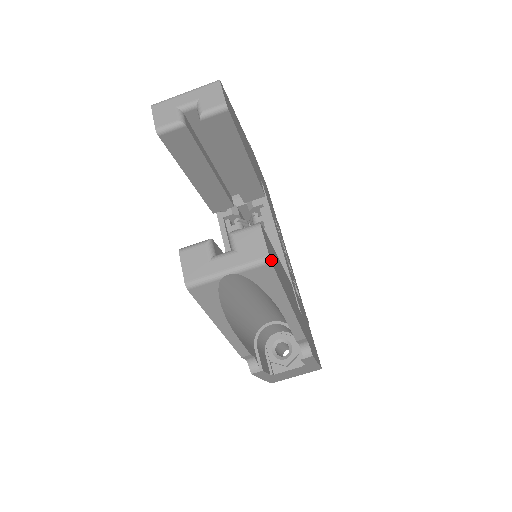
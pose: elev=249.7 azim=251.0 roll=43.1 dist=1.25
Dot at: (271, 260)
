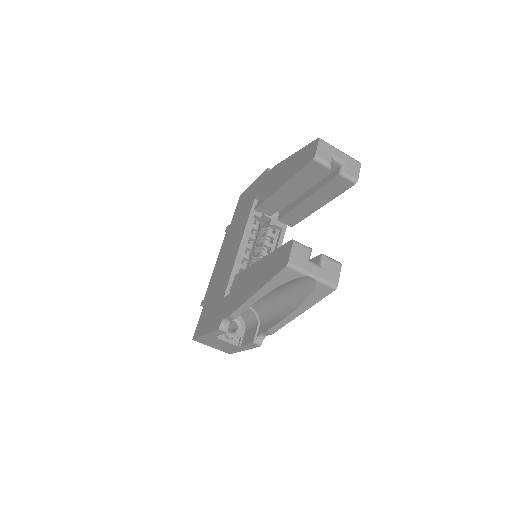
Dot at: (334, 288)
